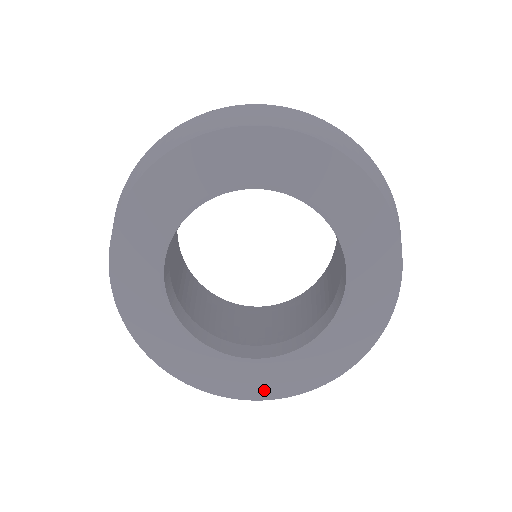
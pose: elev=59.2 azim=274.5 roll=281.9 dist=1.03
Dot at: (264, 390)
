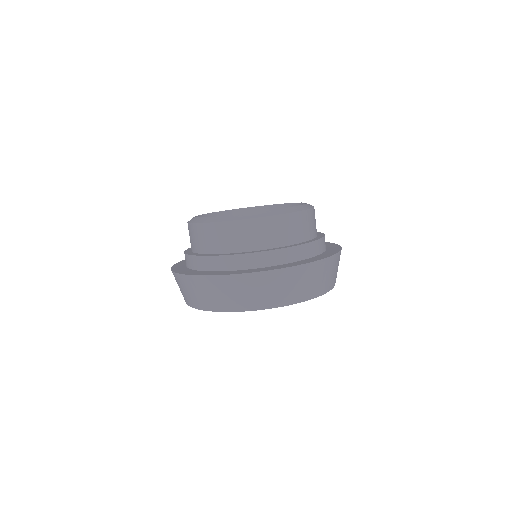
Dot at: occluded
